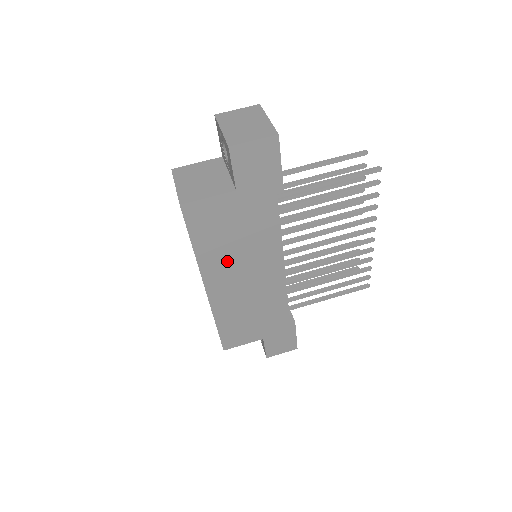
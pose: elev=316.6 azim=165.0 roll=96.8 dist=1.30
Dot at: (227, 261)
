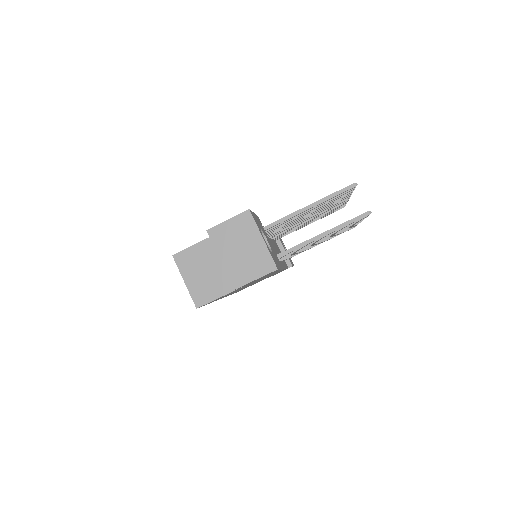
Dot at: occluded
